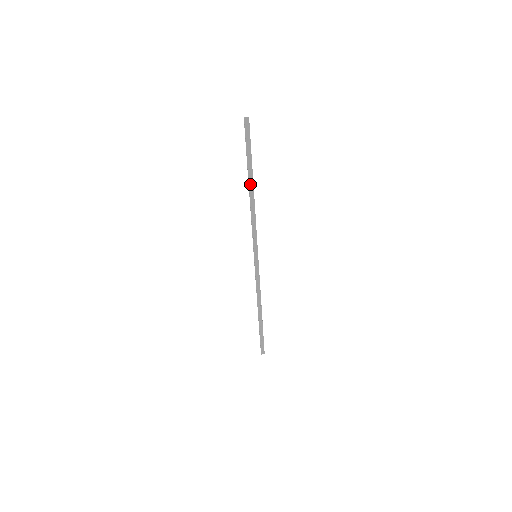
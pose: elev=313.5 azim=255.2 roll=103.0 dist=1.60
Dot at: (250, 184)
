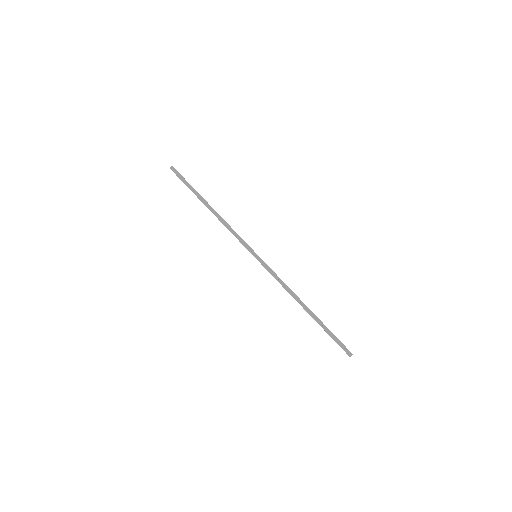
Dot at: (206, 204)
